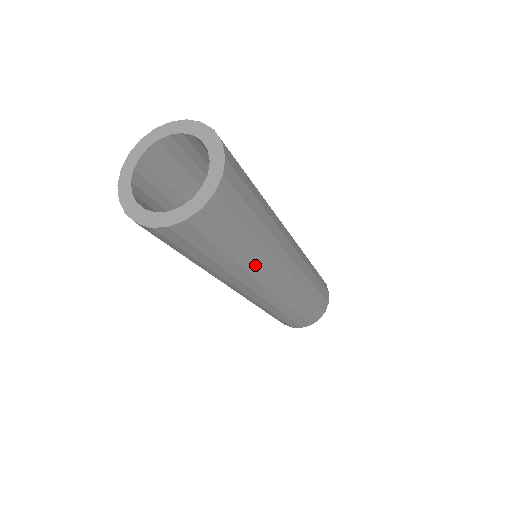
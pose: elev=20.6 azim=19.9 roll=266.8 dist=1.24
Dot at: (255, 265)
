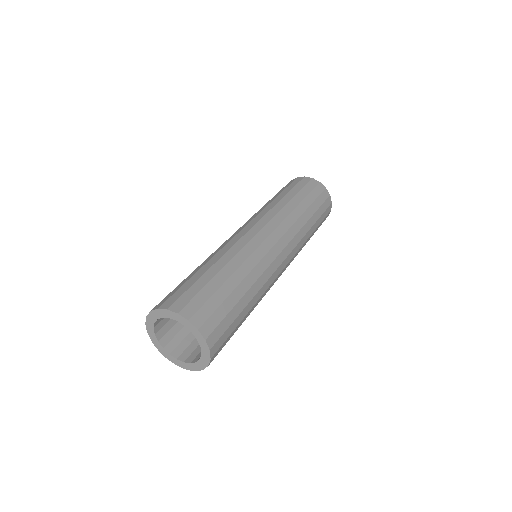
Dot at: occluded
